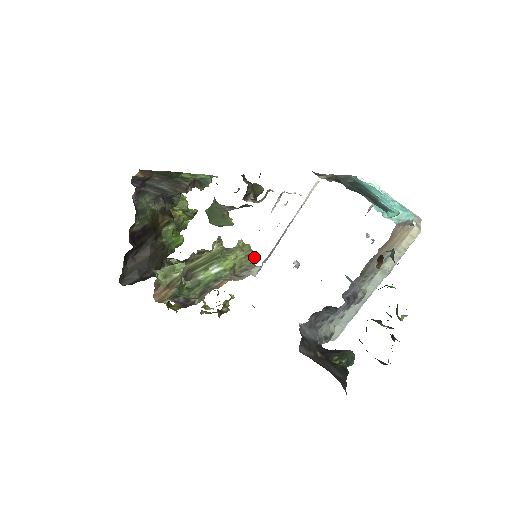
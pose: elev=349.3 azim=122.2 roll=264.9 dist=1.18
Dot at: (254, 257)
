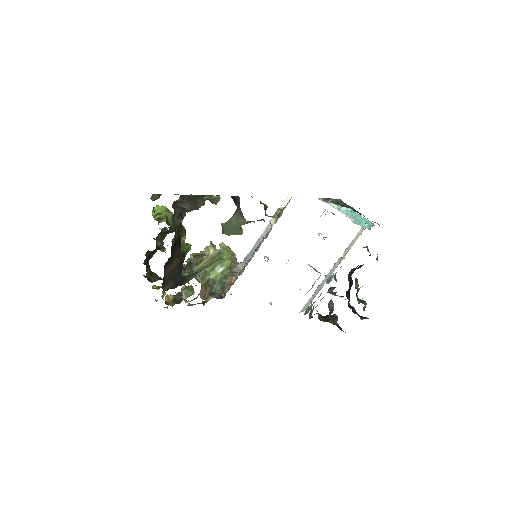
Dot at: occluded
